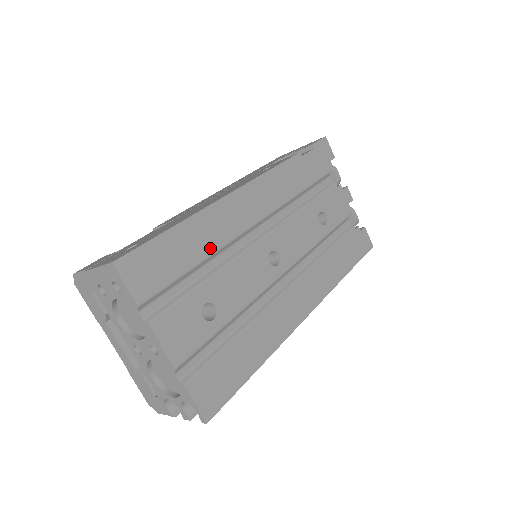
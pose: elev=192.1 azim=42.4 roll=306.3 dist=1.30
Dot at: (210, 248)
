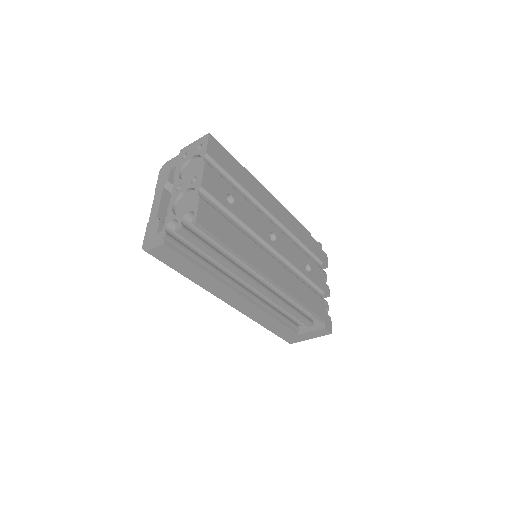
Dot at: (247, 188)
